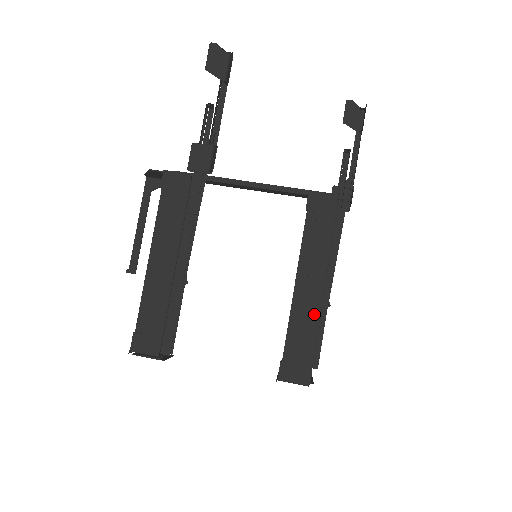
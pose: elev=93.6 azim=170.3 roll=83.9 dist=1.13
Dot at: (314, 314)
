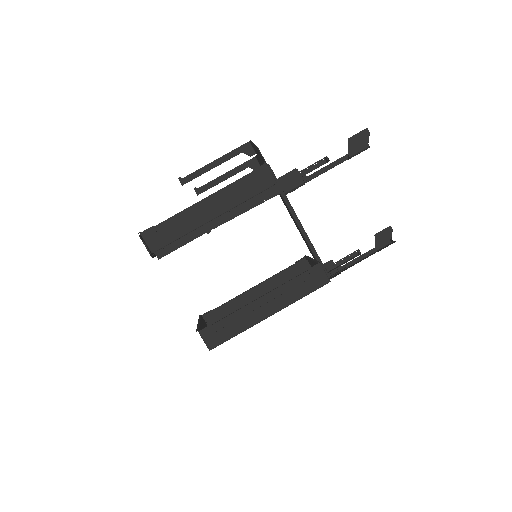
Dot at: (252, 322)
